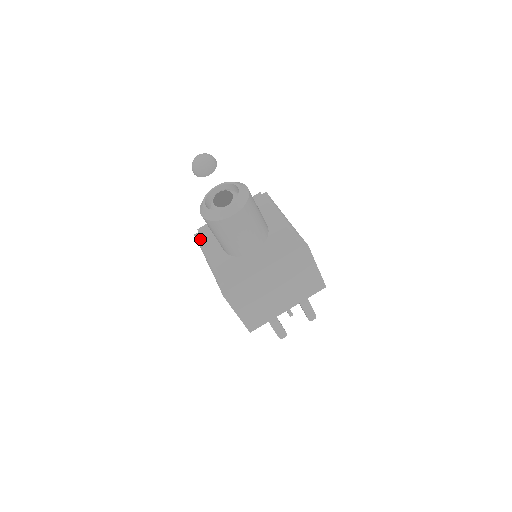
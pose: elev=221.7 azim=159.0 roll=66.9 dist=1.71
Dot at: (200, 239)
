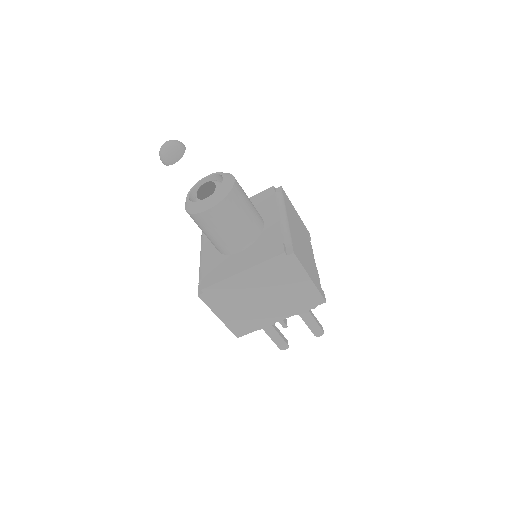
Dot at: occluded
